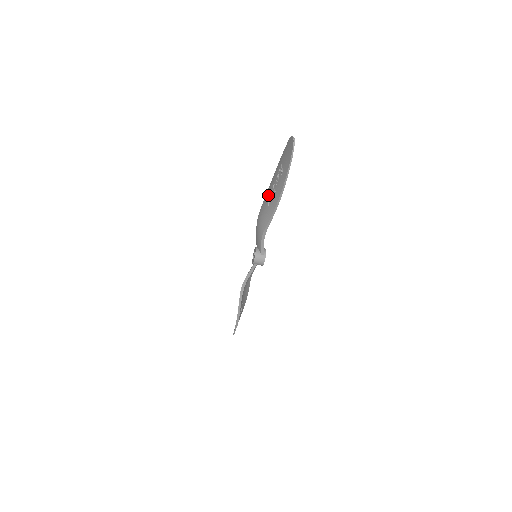
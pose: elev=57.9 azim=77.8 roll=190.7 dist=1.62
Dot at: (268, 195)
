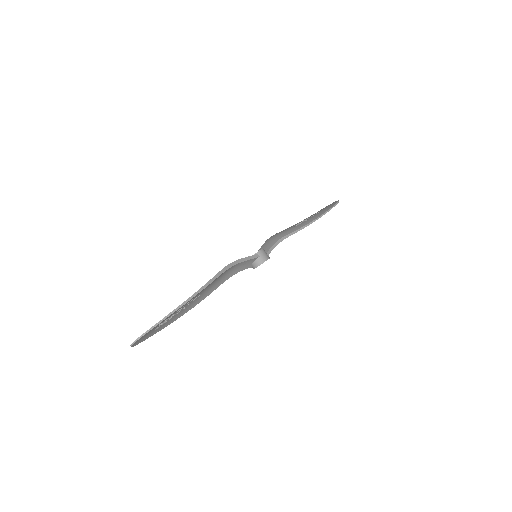
Dot at: (293, 225)
